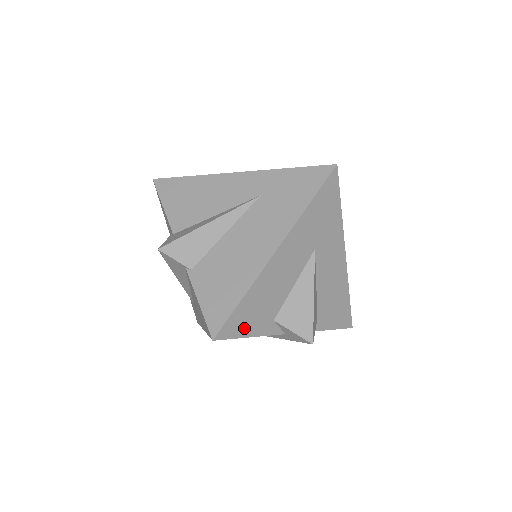
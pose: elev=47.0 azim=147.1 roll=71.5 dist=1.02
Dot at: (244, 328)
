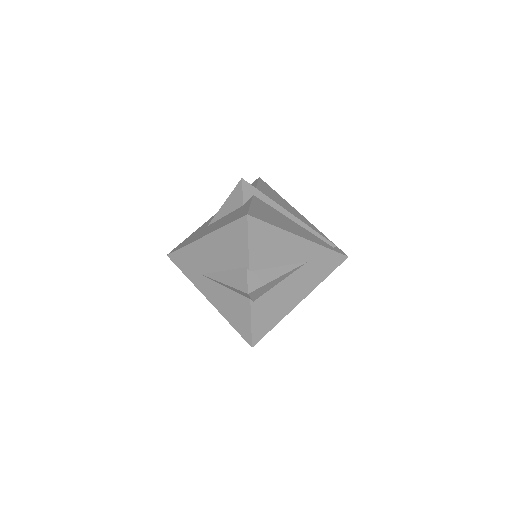
Dot at: occluded
